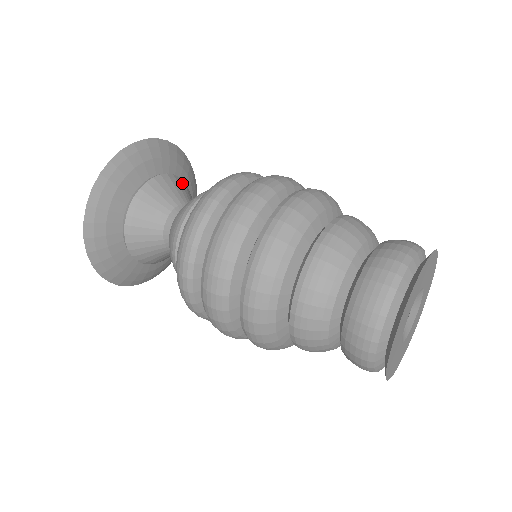
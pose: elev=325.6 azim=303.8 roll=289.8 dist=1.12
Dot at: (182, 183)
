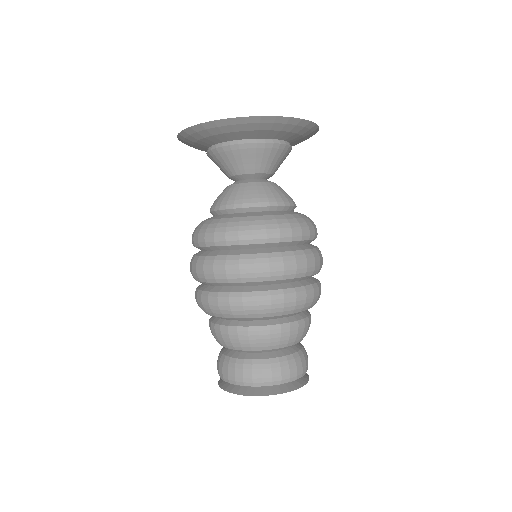
Dot at: (272, 150)
